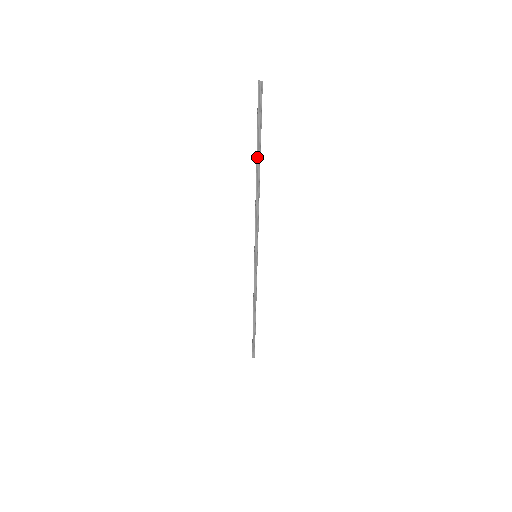
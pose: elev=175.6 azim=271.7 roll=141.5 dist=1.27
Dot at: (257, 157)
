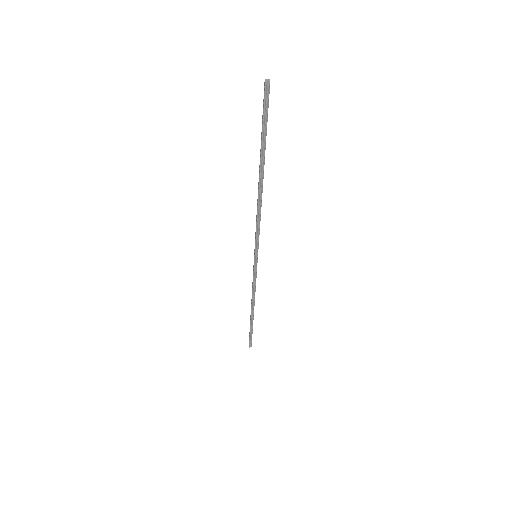
Dot at: (261, 160)
